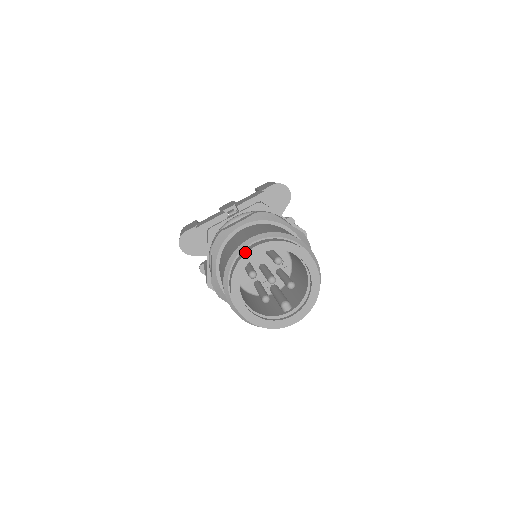
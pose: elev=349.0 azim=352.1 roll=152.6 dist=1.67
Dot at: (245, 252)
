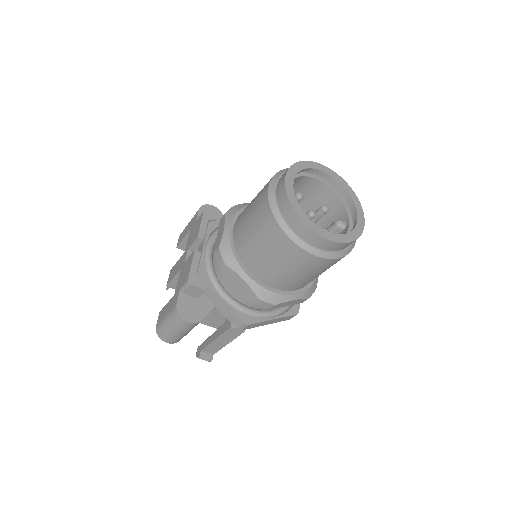
Dot at: (283, 191)
